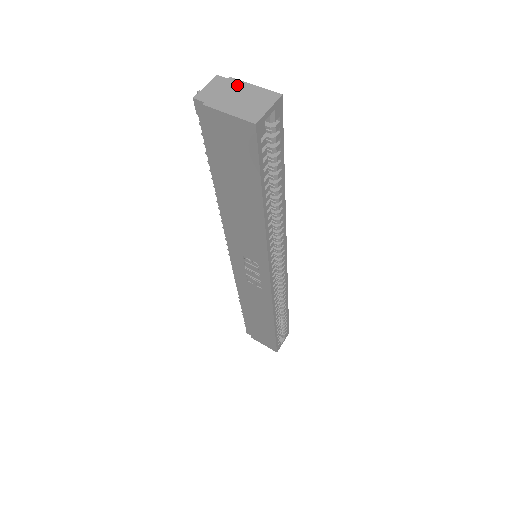
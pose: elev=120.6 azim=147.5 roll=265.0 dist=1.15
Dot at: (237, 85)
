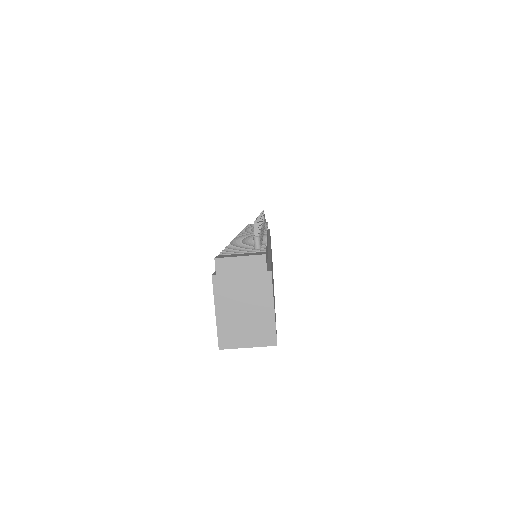
Dot at: (263, 289)
